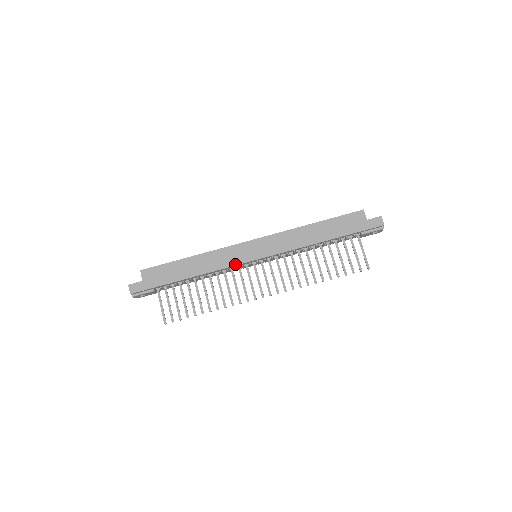
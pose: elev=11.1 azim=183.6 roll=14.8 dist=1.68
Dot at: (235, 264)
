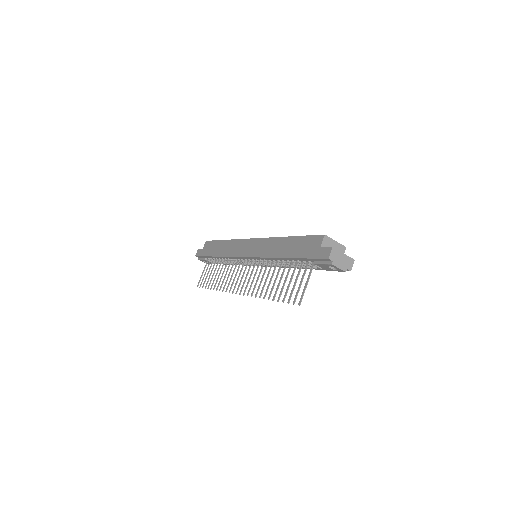
Dot at: (235, 256)
